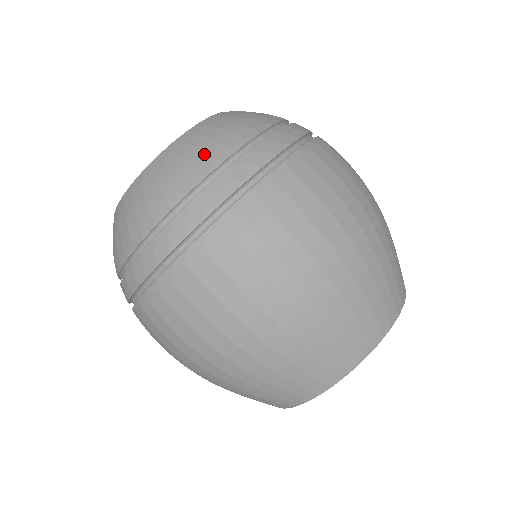
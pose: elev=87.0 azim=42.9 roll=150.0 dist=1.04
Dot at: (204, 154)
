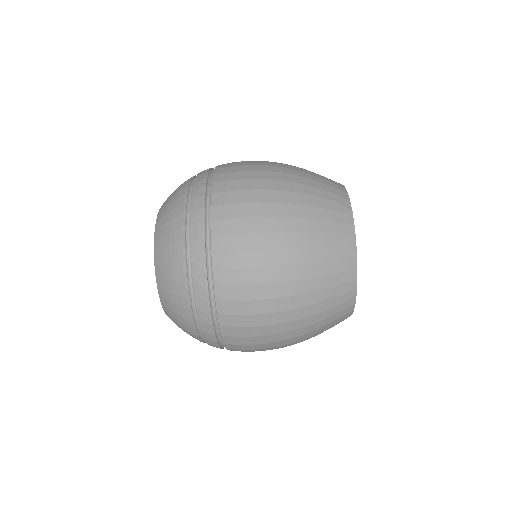
Dot at: (174, 219)
